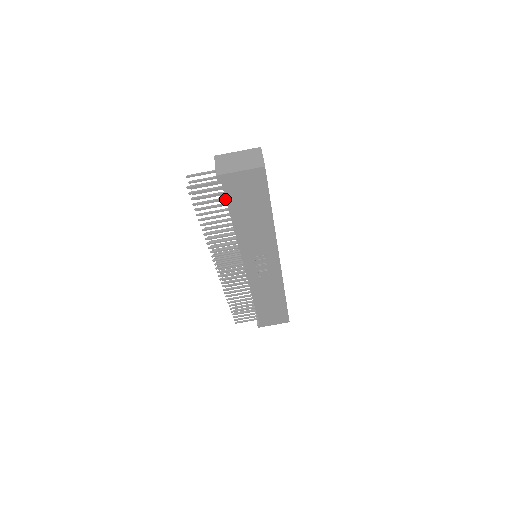
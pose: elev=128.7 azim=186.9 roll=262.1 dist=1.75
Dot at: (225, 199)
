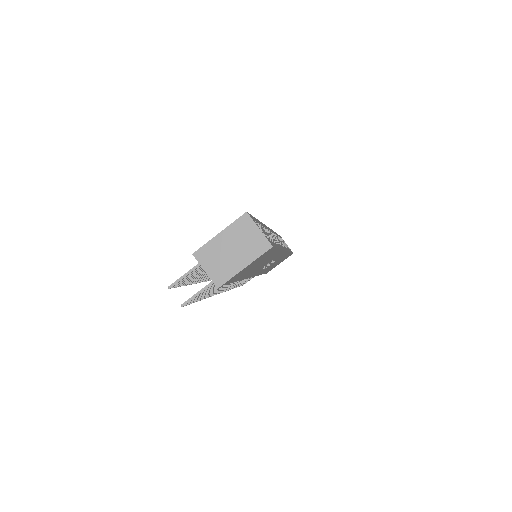
Dot at: occluded
